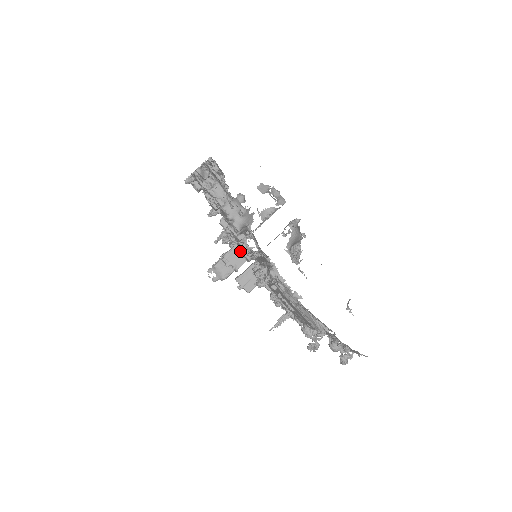
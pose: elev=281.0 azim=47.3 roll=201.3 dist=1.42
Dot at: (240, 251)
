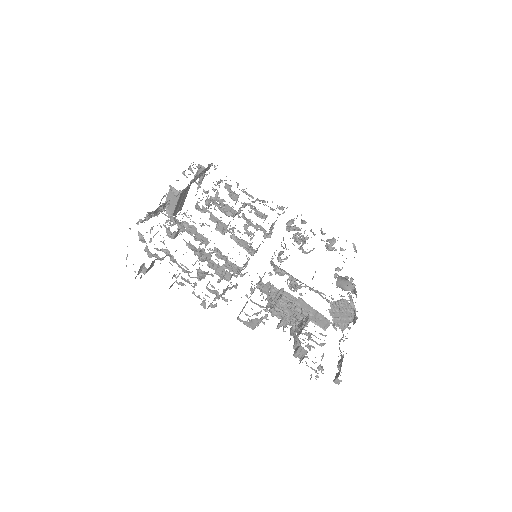
Dot at: occluded
